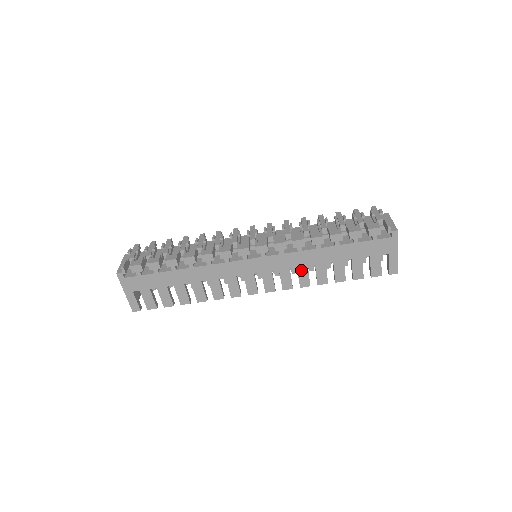
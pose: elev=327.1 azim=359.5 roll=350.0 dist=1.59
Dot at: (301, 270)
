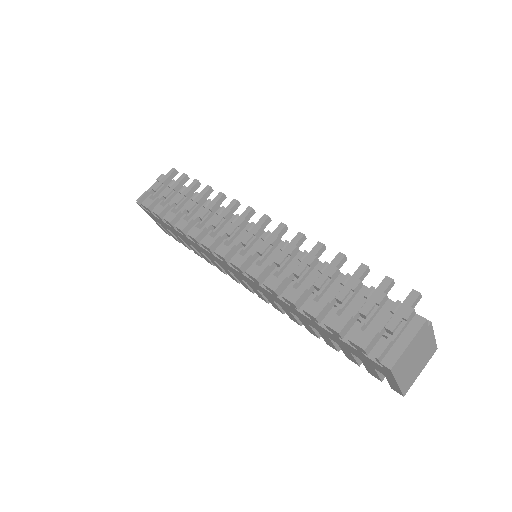
Dot at: (285, 309)
